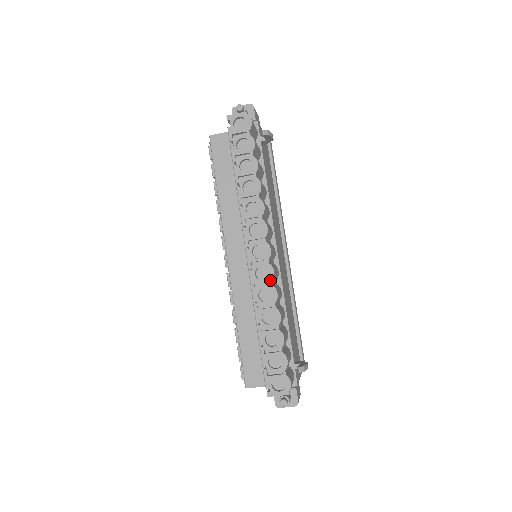
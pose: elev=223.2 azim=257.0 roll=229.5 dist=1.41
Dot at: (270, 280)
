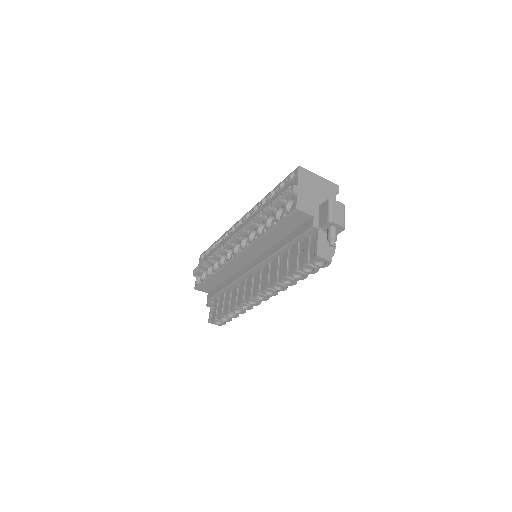
Dot at: (254, 305)
